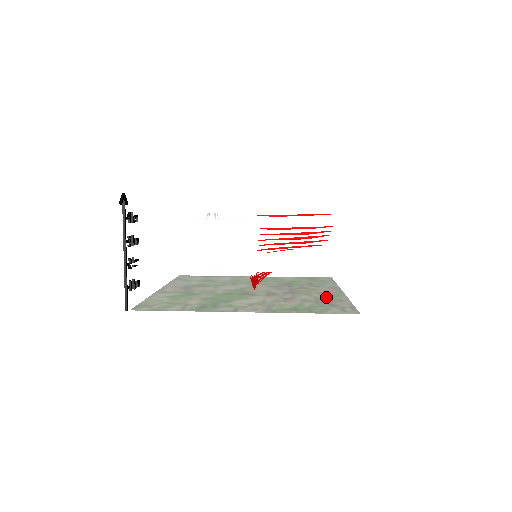
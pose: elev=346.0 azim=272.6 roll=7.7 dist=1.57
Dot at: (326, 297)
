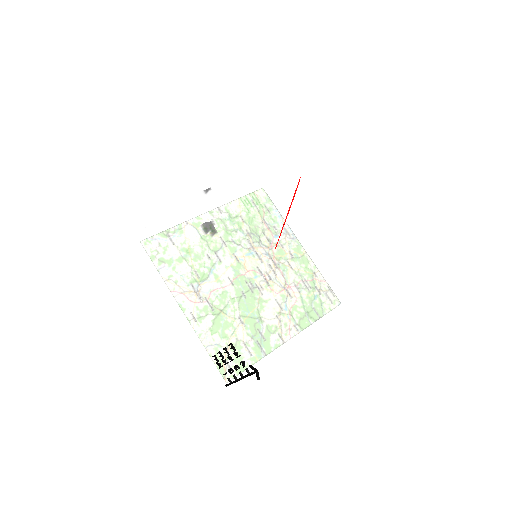
Dot at: occluded
